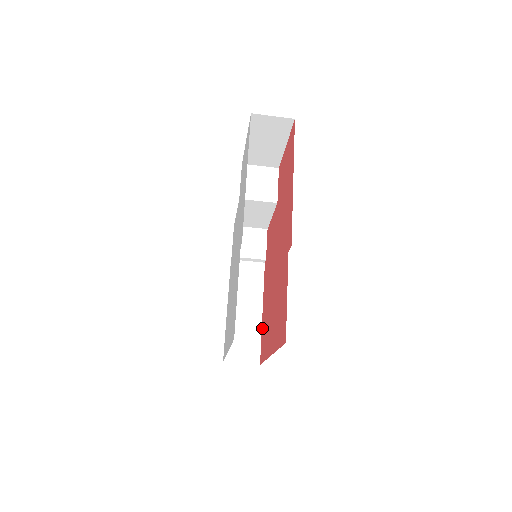
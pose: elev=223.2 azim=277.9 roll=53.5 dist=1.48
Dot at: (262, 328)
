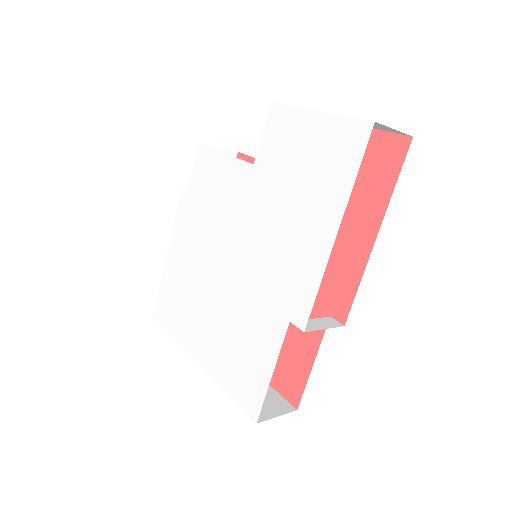
Dot at: occluded
